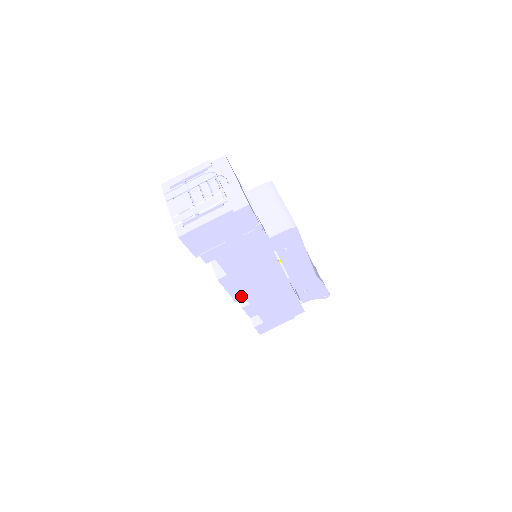
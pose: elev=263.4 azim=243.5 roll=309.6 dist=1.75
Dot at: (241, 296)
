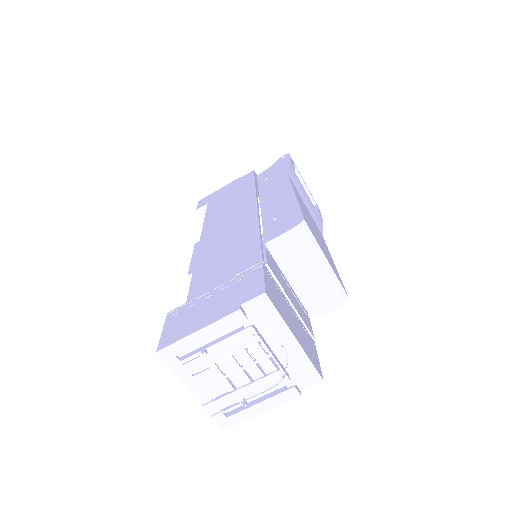
Dot at: occluded
